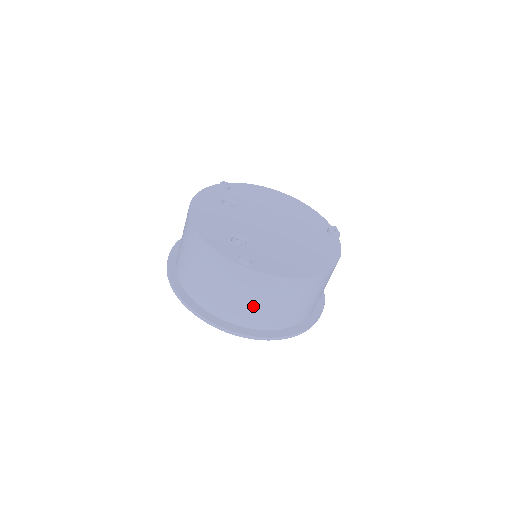
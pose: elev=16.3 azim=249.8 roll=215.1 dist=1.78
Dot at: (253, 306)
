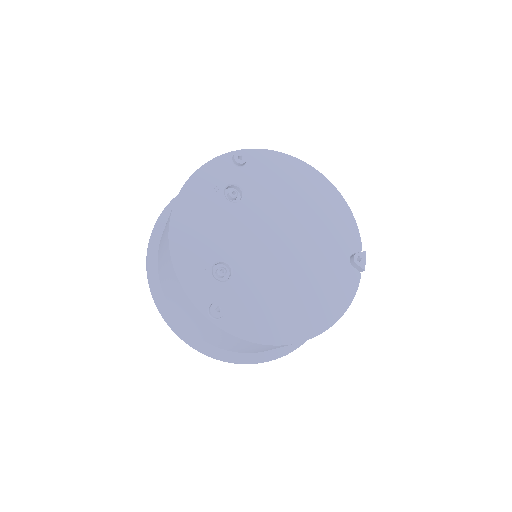
Dot at: (222, 342)
